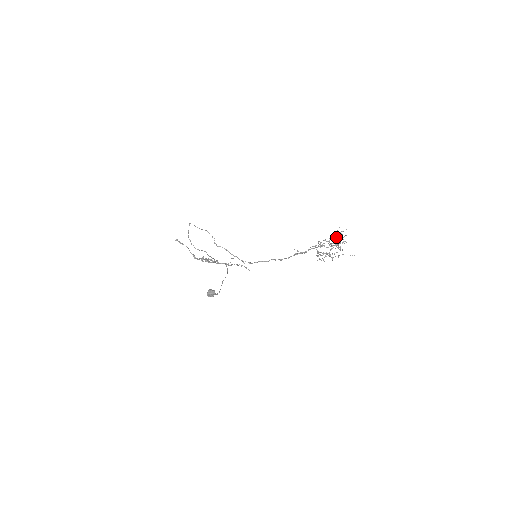
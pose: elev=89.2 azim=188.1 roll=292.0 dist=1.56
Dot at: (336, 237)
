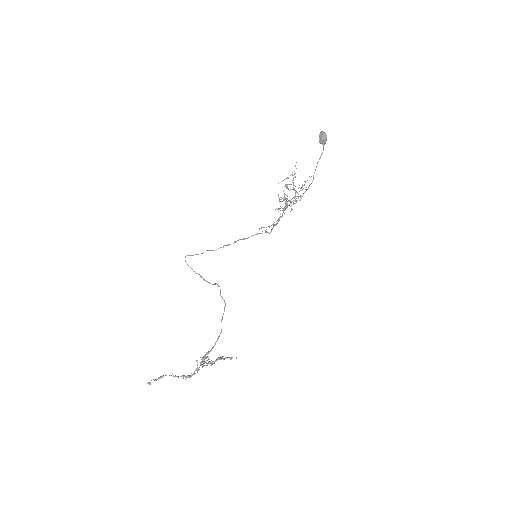
Dot at: (281, 199)
